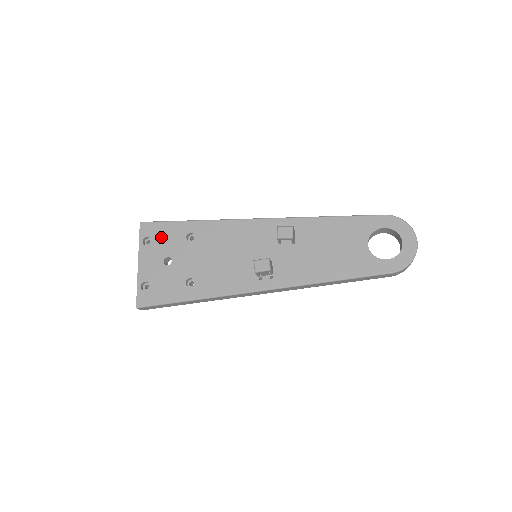
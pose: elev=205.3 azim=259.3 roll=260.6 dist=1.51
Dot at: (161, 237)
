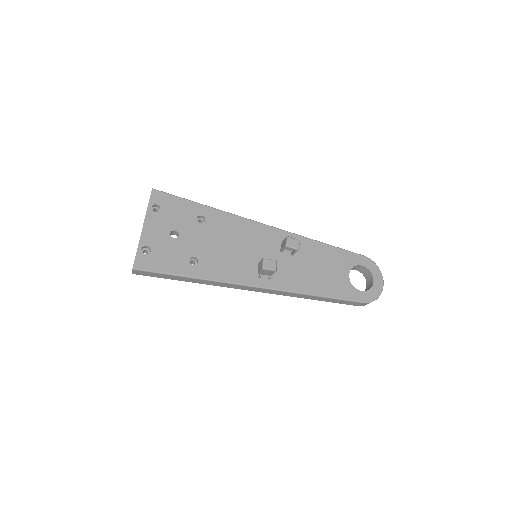
Dot at: (172, 210)
